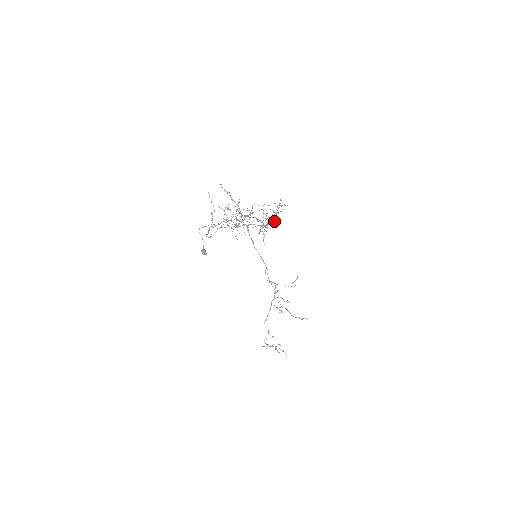
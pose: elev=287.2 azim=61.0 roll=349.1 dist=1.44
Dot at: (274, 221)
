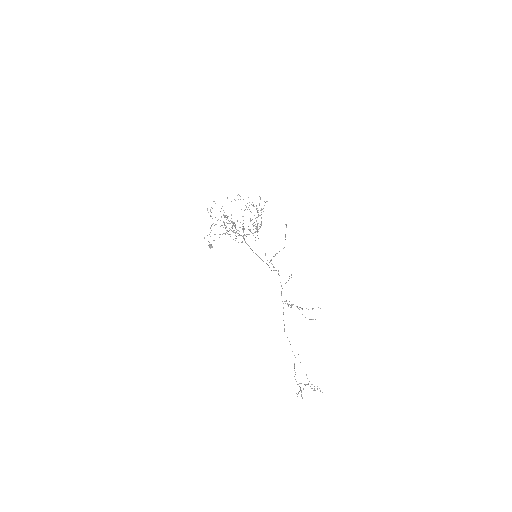
Dot at: (261, 218)
